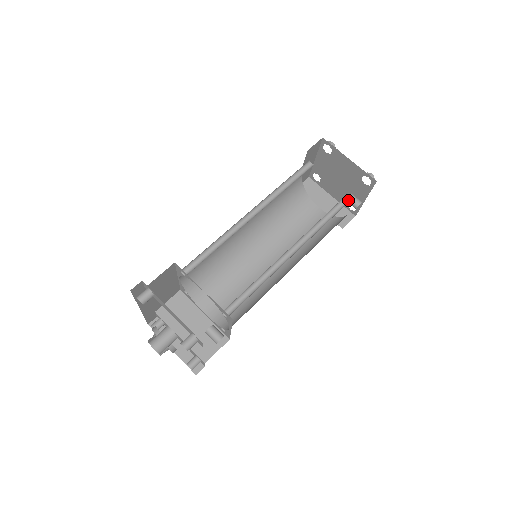
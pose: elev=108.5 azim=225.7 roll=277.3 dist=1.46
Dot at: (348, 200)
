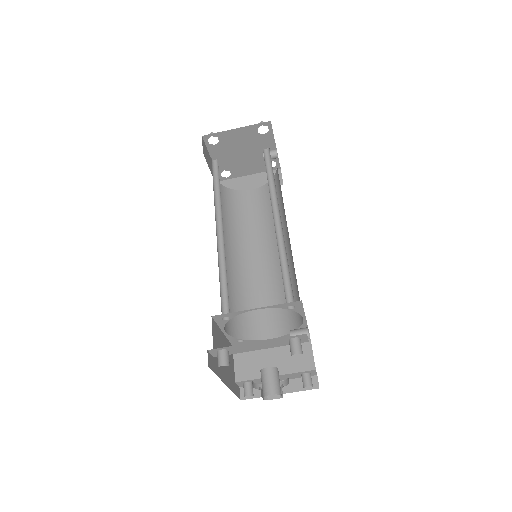
Dot at: (268, 153)
